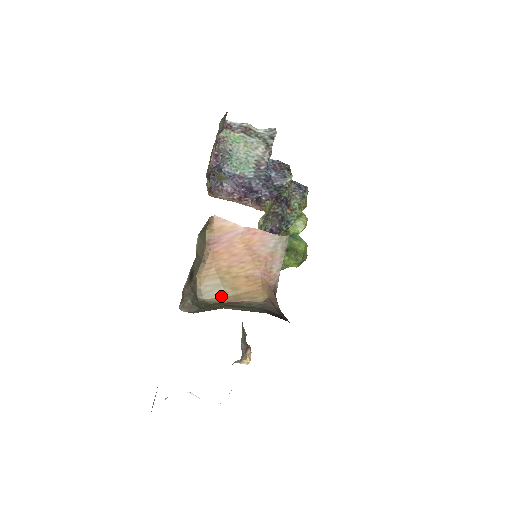
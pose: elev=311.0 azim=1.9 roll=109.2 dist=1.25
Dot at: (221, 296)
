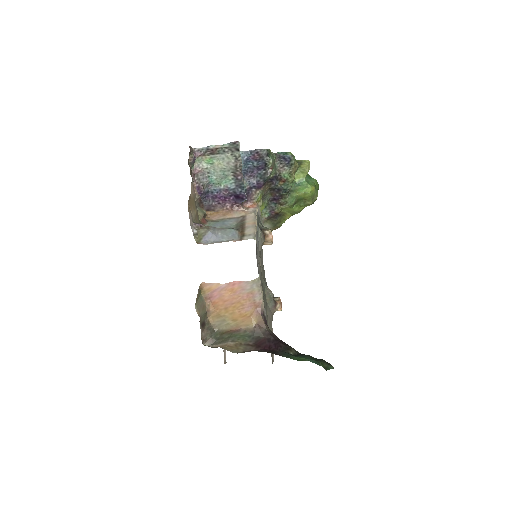
Dot at: (228, 326)
